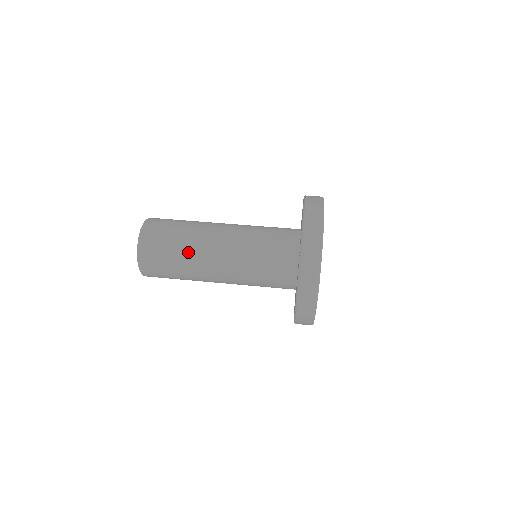
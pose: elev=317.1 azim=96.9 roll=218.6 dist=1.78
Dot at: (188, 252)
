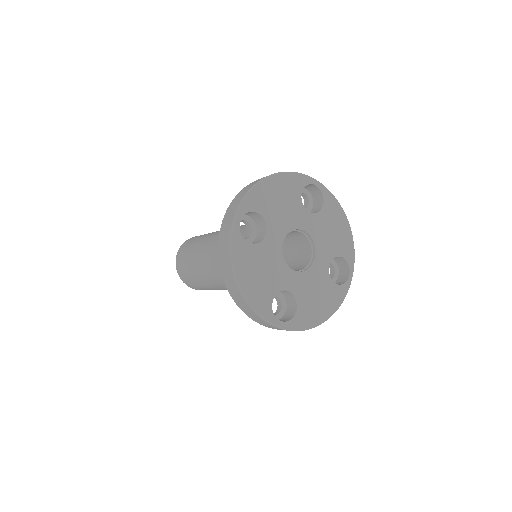
Dot at: (196, 255)
